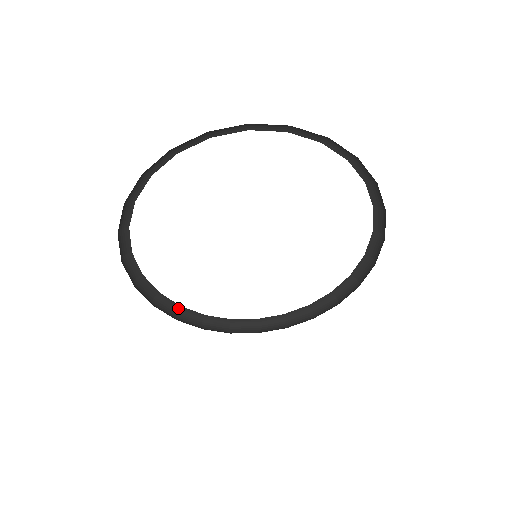
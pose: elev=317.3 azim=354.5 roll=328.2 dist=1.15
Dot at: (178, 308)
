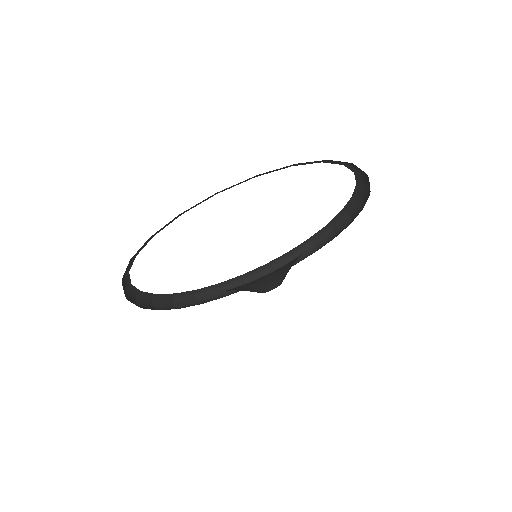
Dot at: (138, 293)
